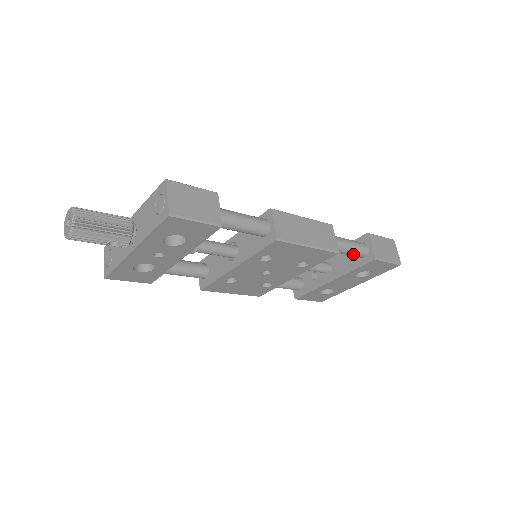
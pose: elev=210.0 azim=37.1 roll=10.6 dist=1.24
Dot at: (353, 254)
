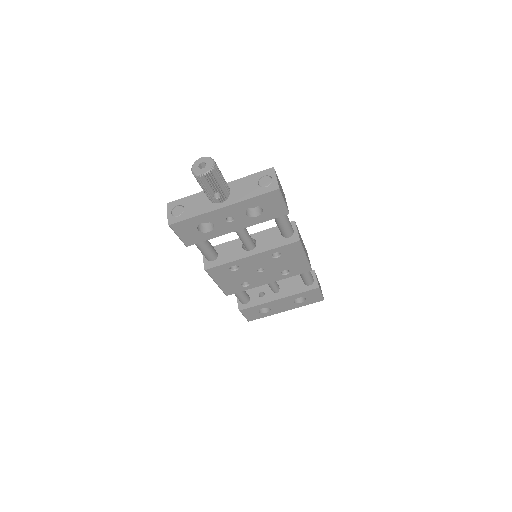
Dot at: (307, 279)
